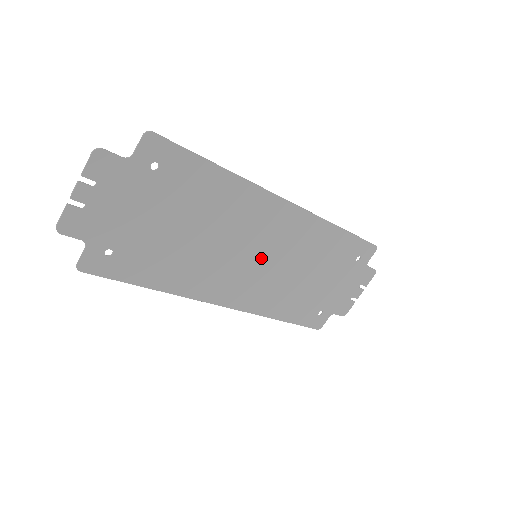
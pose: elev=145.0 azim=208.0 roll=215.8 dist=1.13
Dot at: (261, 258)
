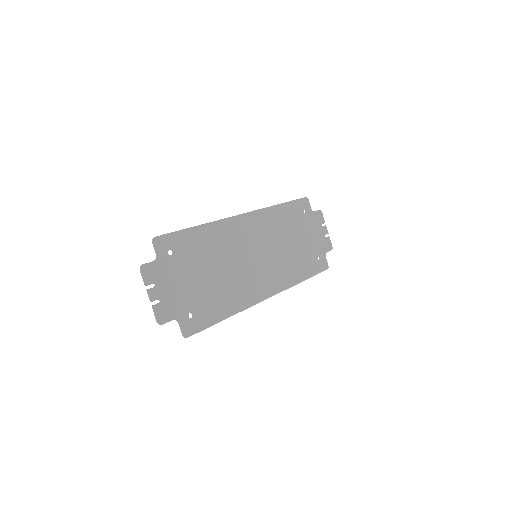
Dot at: (259, 255)
